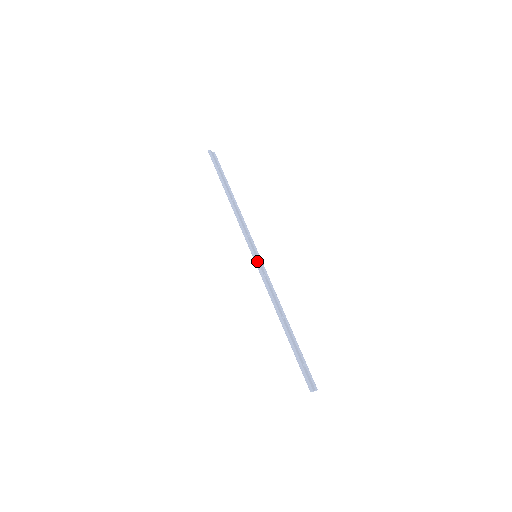
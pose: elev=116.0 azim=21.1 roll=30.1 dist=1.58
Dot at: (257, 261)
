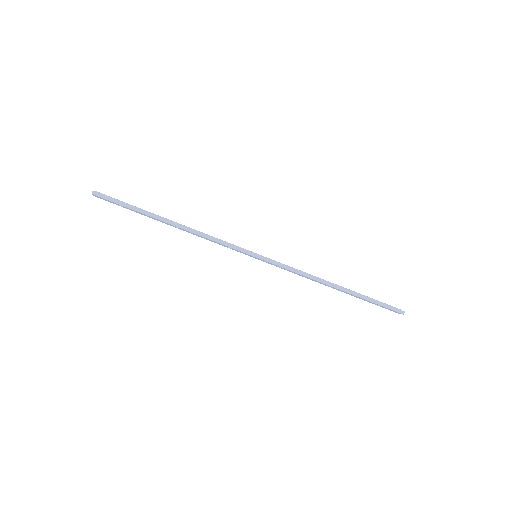
Dot at: (266, 258)
